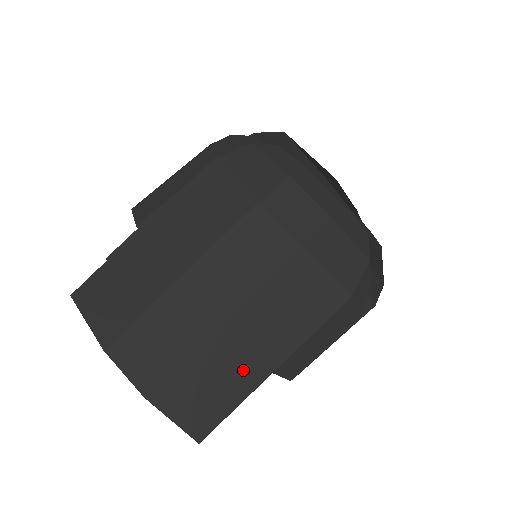
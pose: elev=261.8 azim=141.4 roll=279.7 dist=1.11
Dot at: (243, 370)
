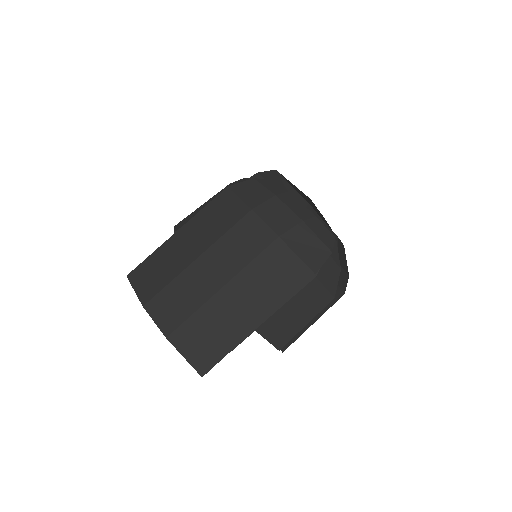
Dot at: (236, 323)
